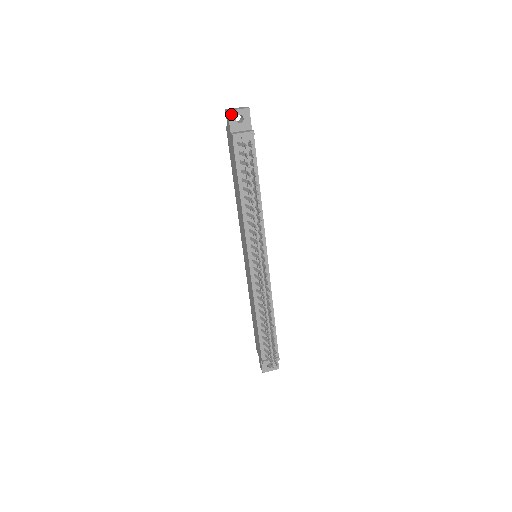
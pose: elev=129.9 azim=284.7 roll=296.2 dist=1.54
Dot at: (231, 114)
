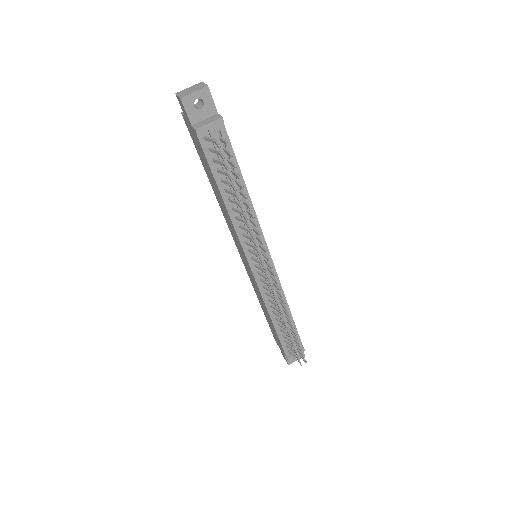
Dot at: (186, 101)
